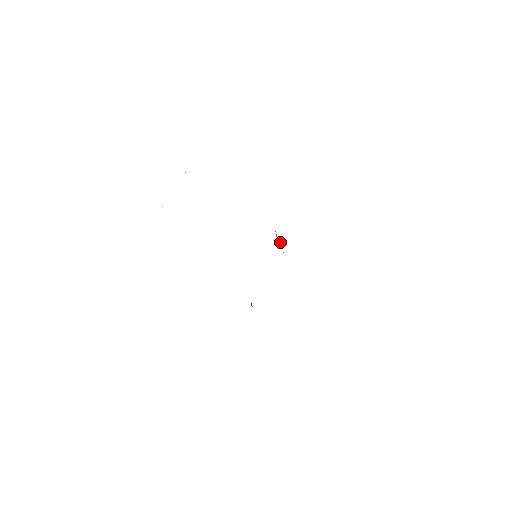
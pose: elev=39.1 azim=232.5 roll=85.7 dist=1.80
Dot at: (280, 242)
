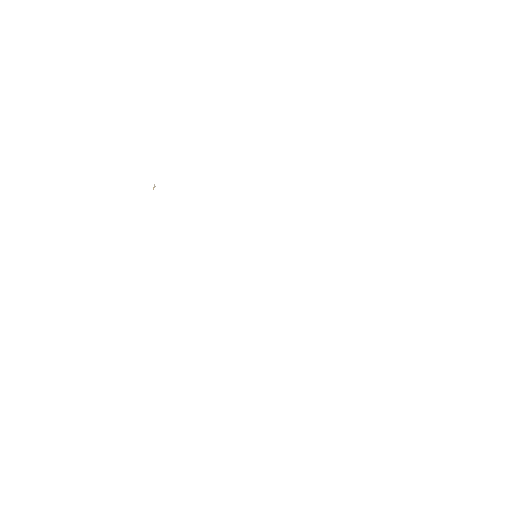
Dot at: occluded
